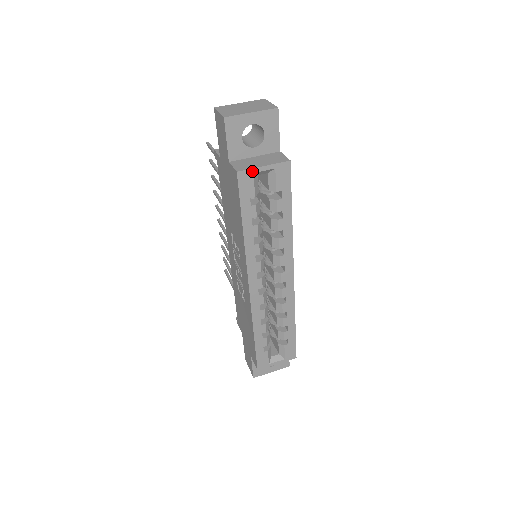
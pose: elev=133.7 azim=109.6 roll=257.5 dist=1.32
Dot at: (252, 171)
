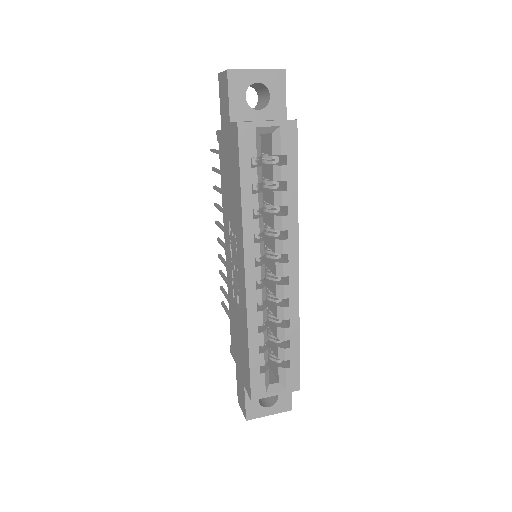
Dot at: (254, 125)
